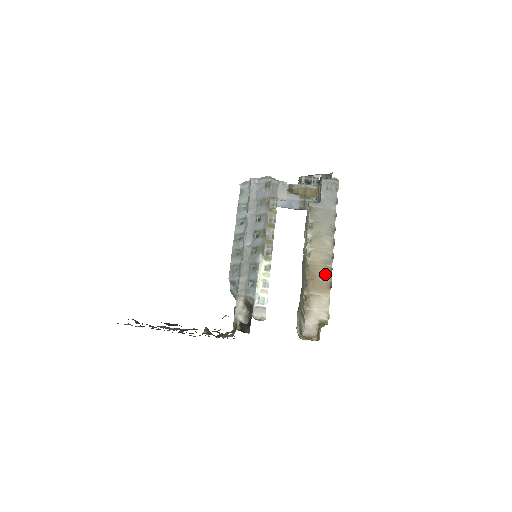
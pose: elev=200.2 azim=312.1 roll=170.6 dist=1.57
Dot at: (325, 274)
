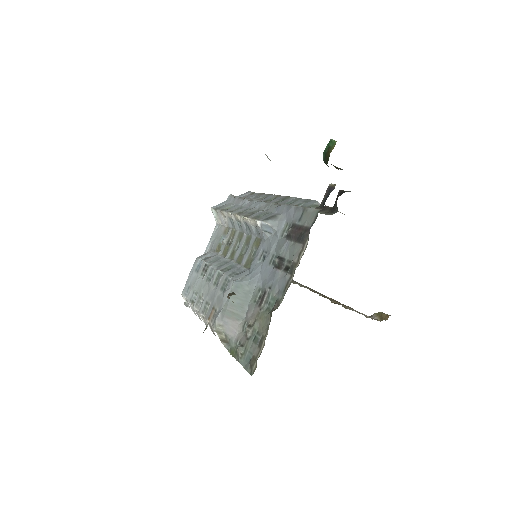
Dot at: (332, 299)
